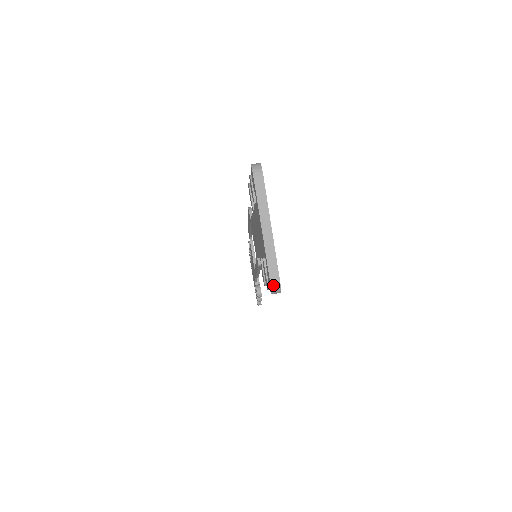
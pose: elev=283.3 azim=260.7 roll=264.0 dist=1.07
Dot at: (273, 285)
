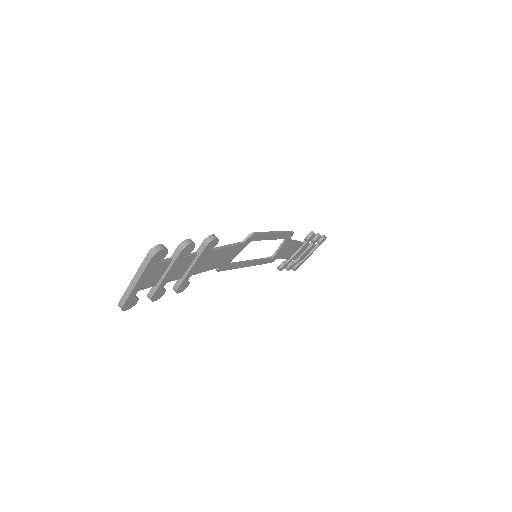
Dot at: (119, 305)
